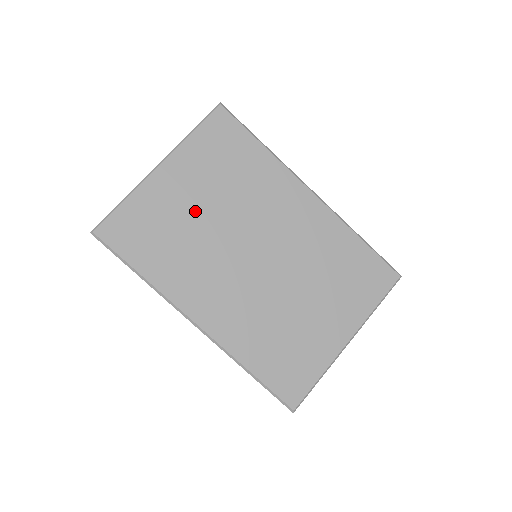
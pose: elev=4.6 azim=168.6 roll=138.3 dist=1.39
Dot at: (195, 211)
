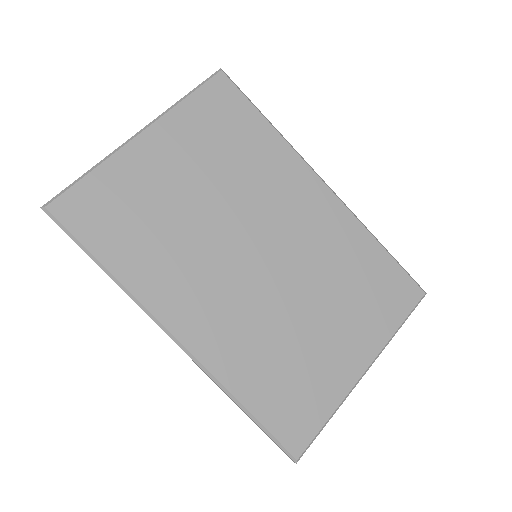
Dot at: (183, 193)
